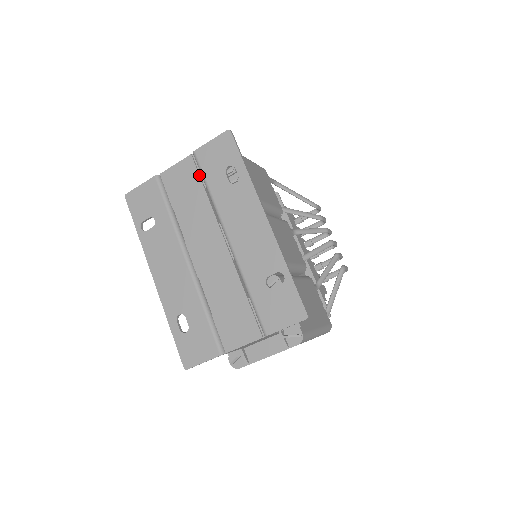
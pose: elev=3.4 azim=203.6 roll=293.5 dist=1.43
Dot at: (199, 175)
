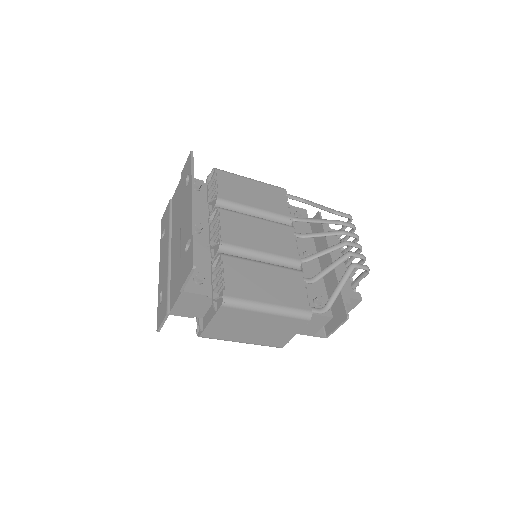
Dot at: occluded
